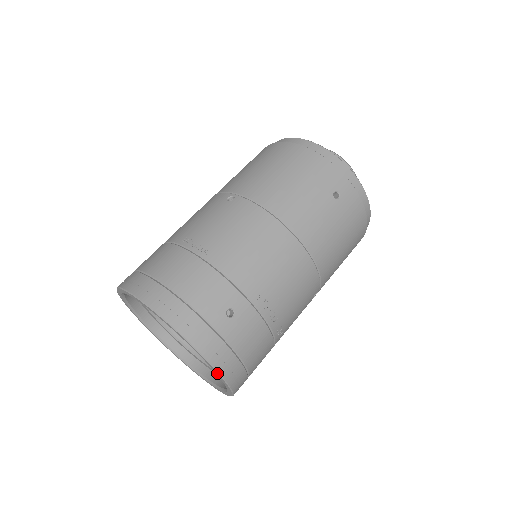
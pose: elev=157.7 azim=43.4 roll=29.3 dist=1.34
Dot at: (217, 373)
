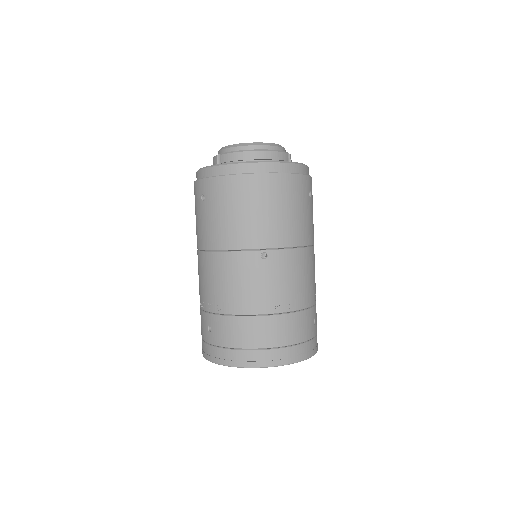
Dot at: occluded
